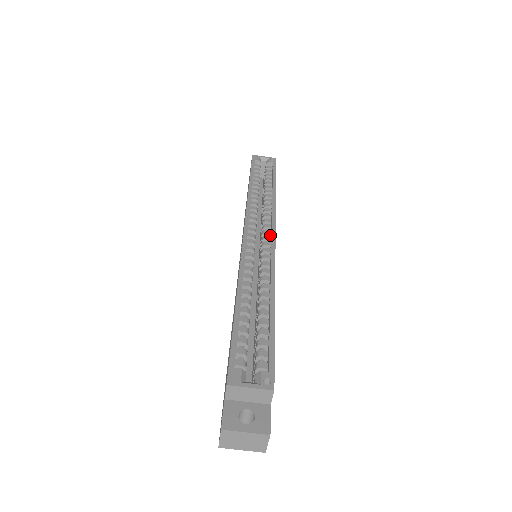
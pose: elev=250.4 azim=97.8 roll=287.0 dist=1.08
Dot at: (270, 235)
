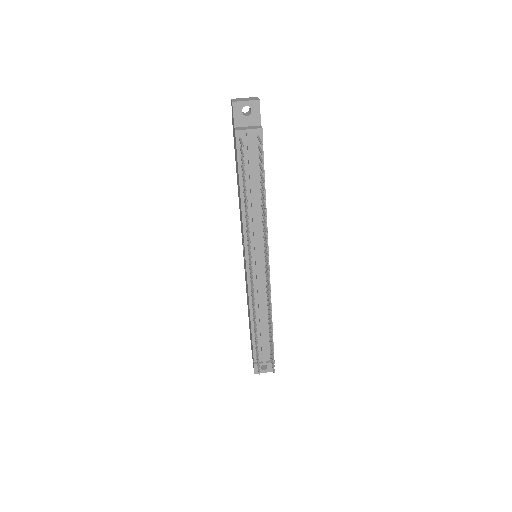
Dot at: occluded
